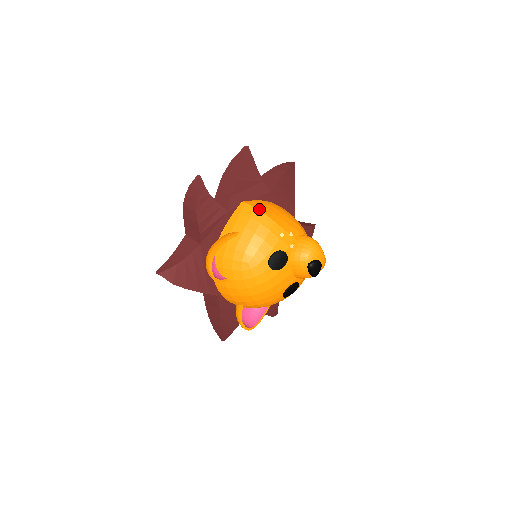
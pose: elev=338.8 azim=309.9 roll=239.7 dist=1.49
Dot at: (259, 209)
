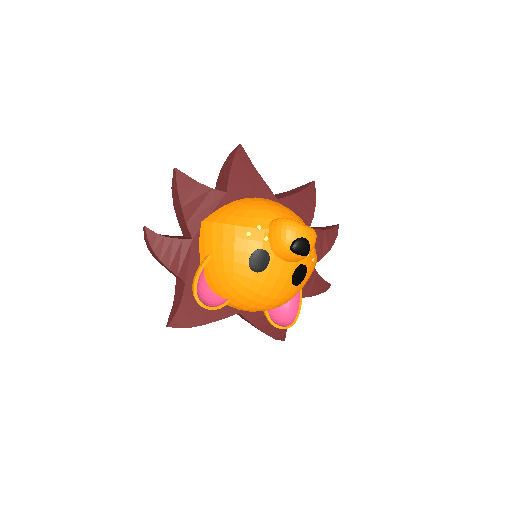
Dot at: (216, 221)
